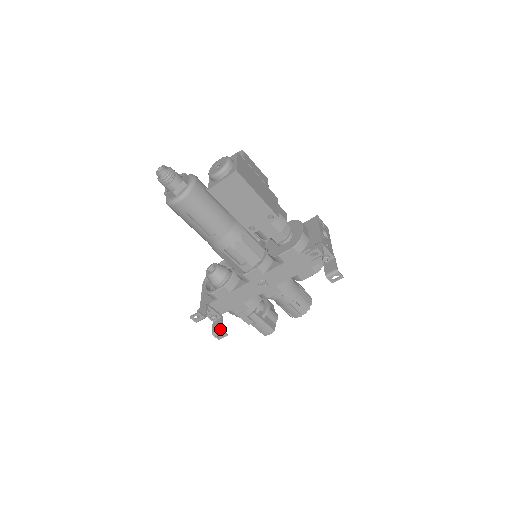
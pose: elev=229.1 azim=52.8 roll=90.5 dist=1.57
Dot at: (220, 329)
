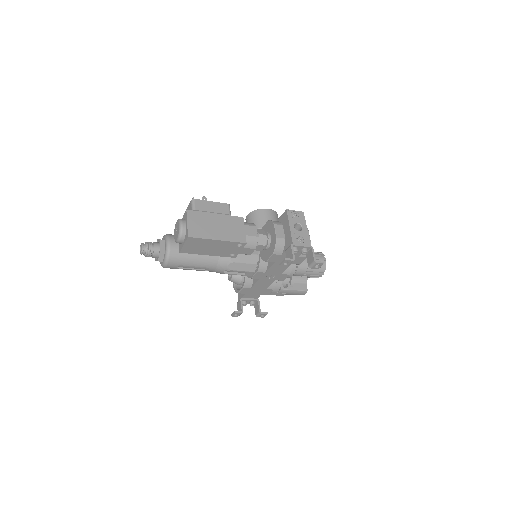
Dot at: (259, 313)
